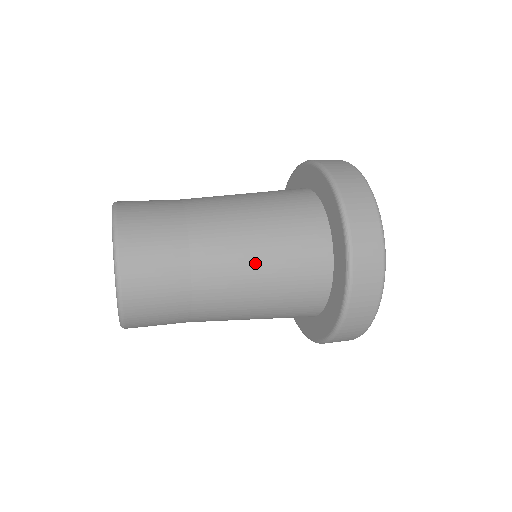
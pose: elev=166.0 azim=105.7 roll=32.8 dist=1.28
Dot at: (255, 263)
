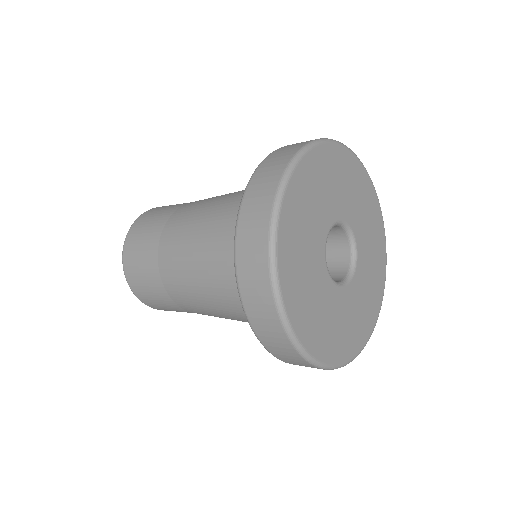
Dot at: (196, 241)
